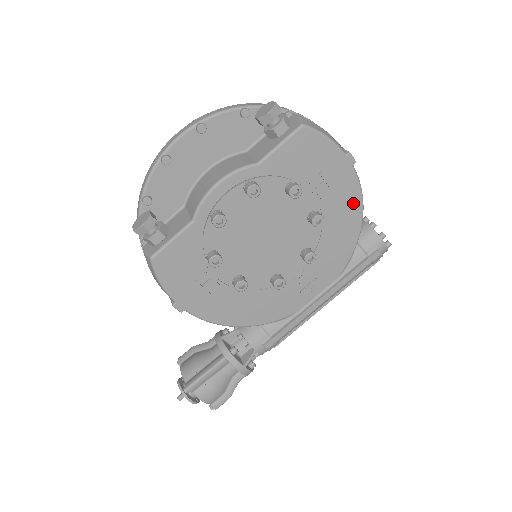
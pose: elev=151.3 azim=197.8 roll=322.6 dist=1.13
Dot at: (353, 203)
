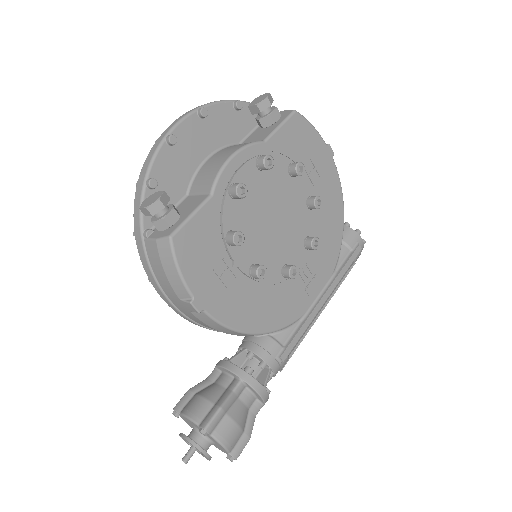
Dot at: (336, 194)
